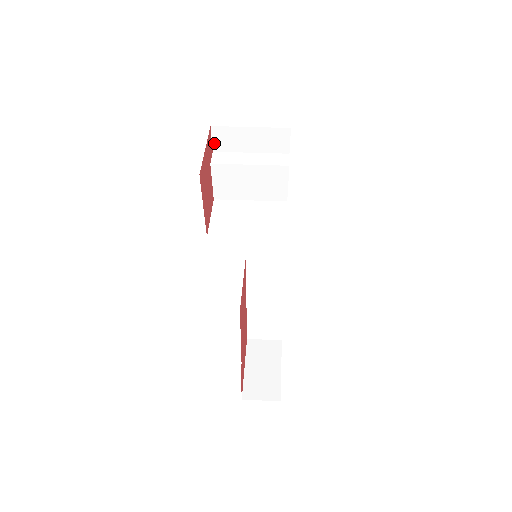
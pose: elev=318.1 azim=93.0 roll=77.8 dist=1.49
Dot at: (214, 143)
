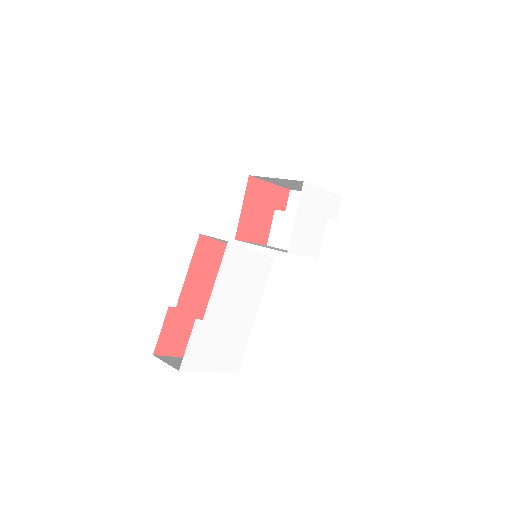
Dot at: (288, 205)
